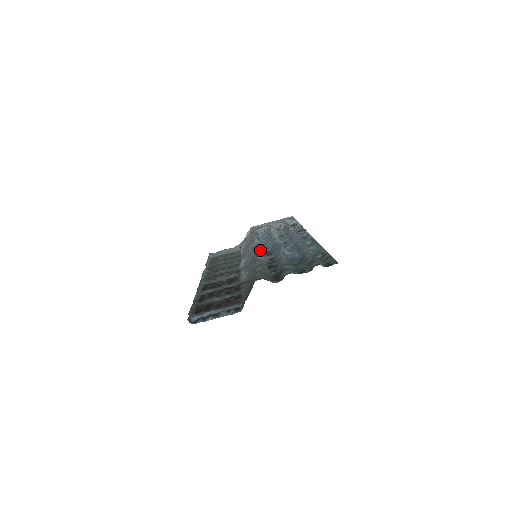
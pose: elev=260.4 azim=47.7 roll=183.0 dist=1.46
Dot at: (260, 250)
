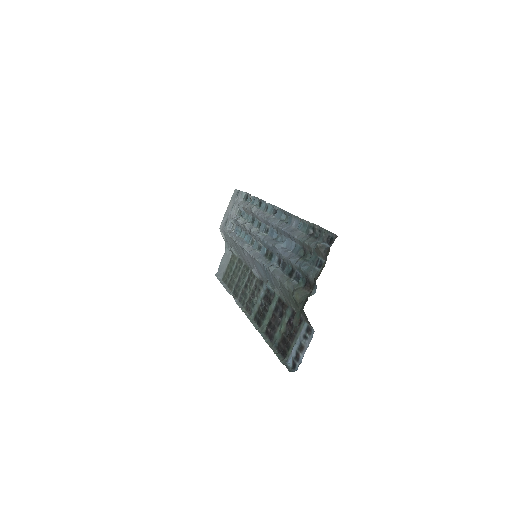
Dot at: (259, 257)
